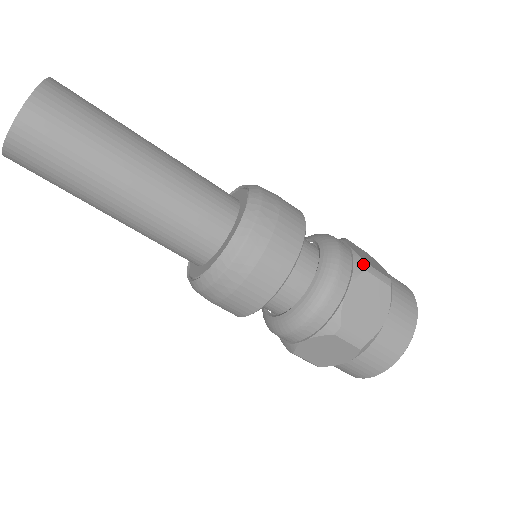
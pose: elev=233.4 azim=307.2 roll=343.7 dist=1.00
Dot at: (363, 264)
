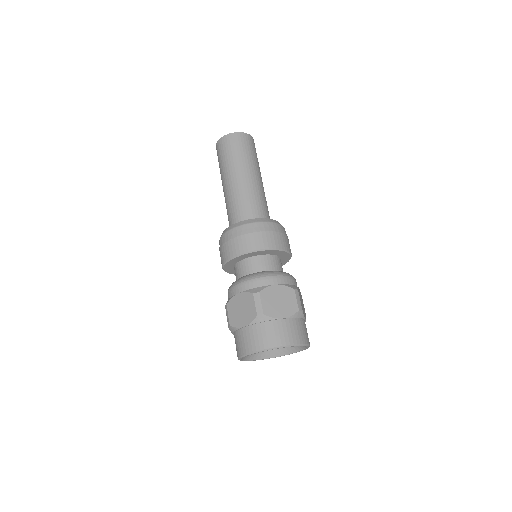
Dot at: occluded
